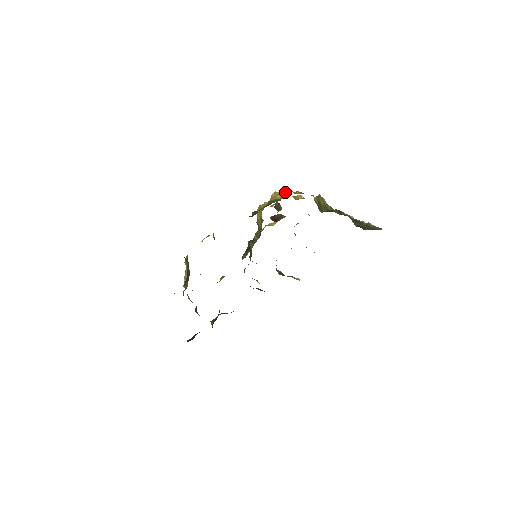
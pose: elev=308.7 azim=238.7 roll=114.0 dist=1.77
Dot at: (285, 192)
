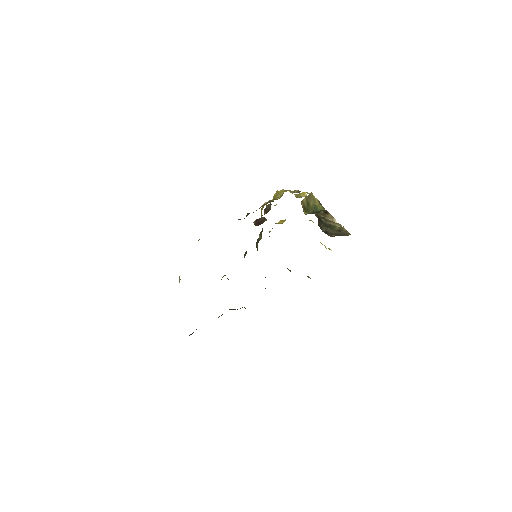
Dot at: (284, 191)
